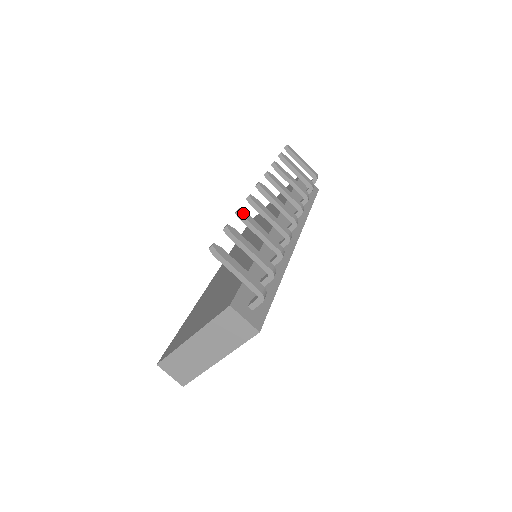
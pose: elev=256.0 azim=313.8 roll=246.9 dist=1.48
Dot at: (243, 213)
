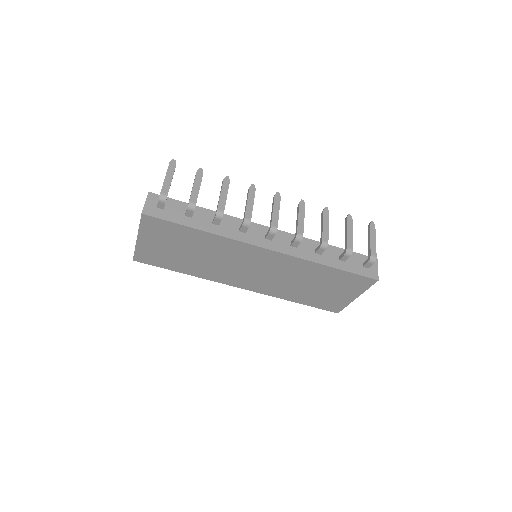
Dot at: (227, 179)
